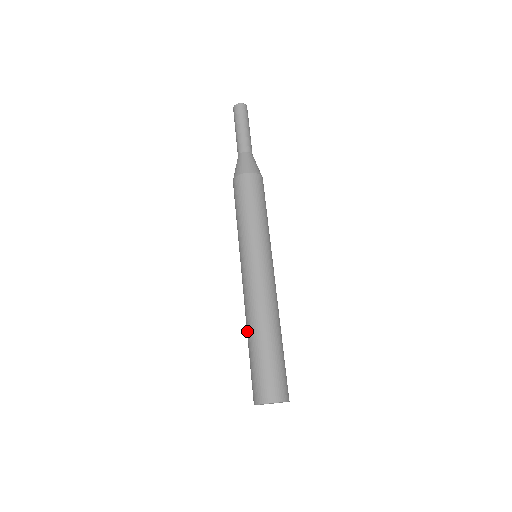
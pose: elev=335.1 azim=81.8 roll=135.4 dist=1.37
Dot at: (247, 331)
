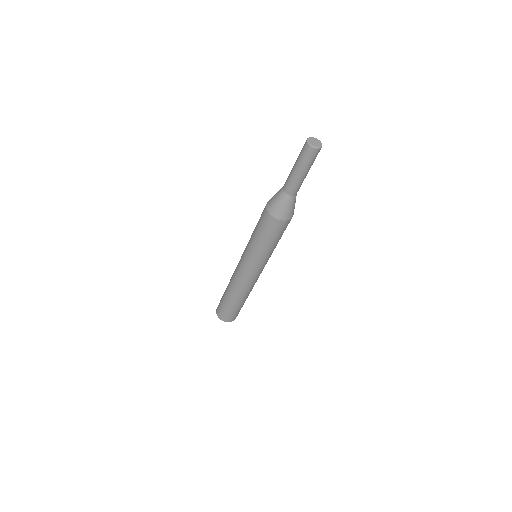
Dot at: occluded
